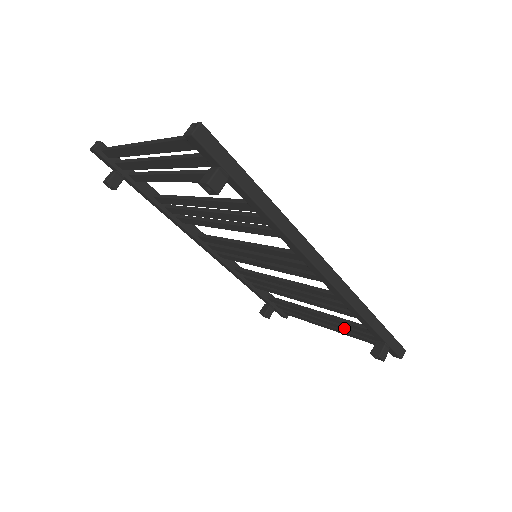
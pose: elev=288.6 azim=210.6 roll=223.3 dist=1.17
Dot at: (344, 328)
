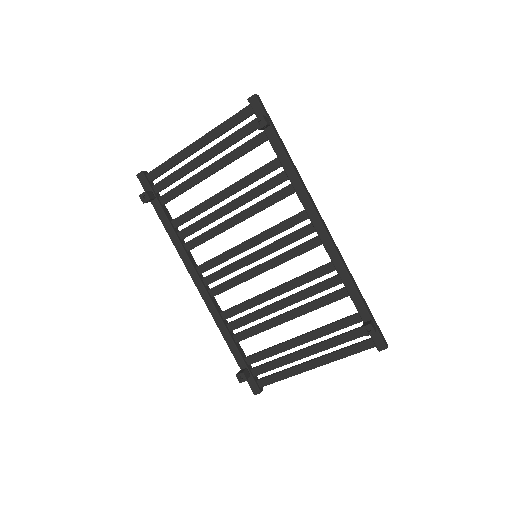
Dot at: (329, 343)
